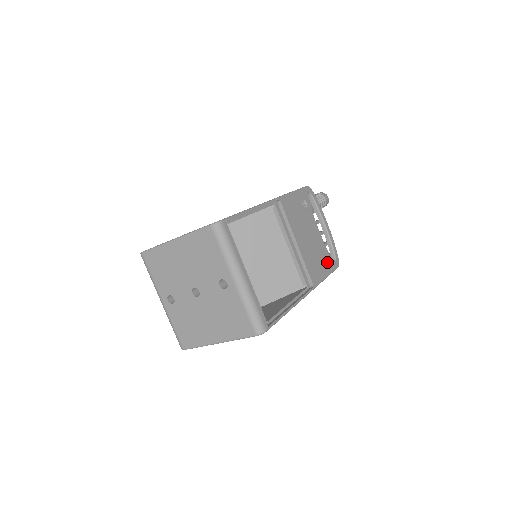
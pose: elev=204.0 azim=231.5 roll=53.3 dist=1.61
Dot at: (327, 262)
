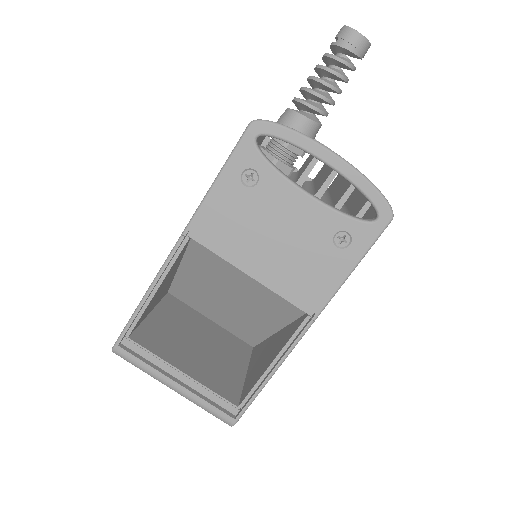
Dot at: (349, 239)
